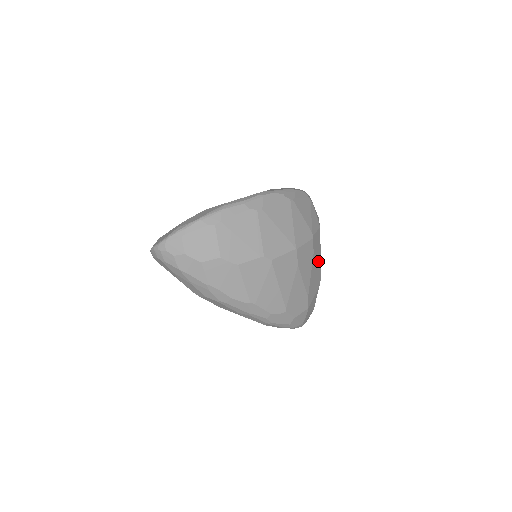
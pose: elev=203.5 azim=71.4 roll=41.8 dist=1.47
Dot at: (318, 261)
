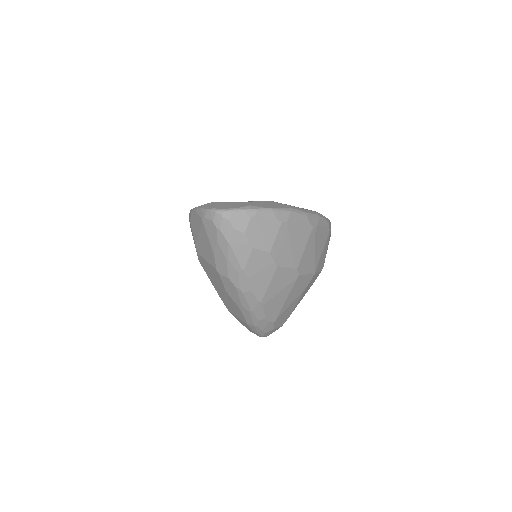
Dot at: occluded
